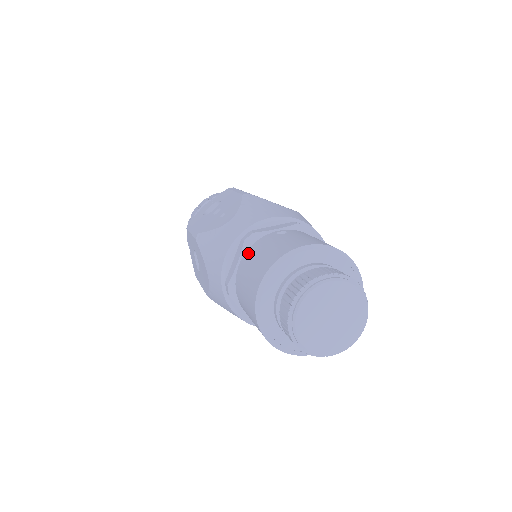
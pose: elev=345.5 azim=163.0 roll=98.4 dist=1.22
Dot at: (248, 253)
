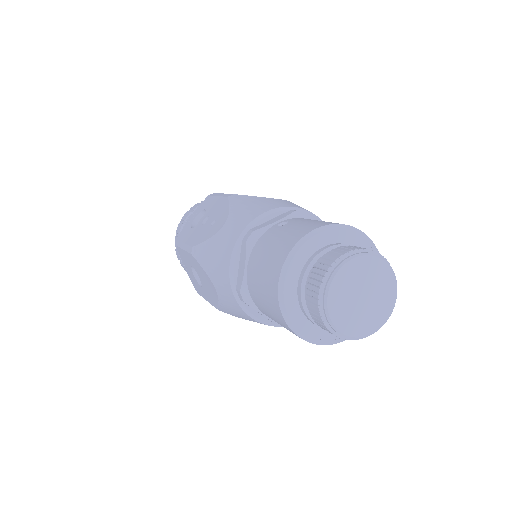
Dot at: (254, 253)
